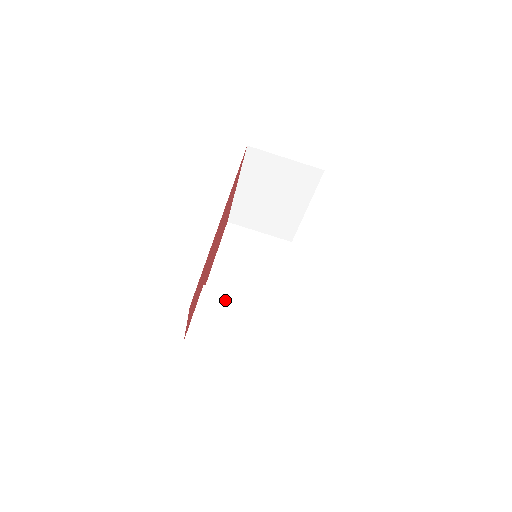
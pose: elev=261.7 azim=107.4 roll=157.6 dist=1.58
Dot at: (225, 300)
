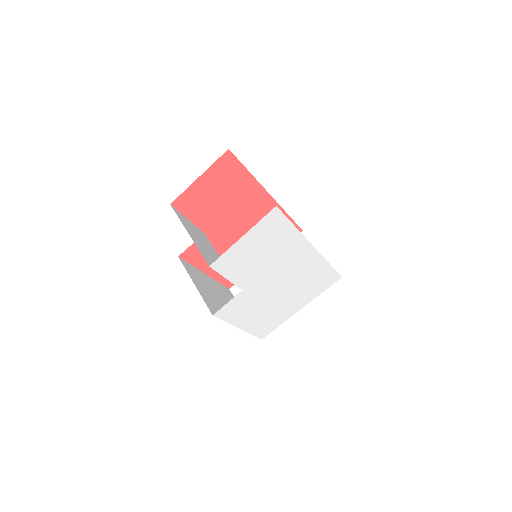
Dot at: (210, 245)
